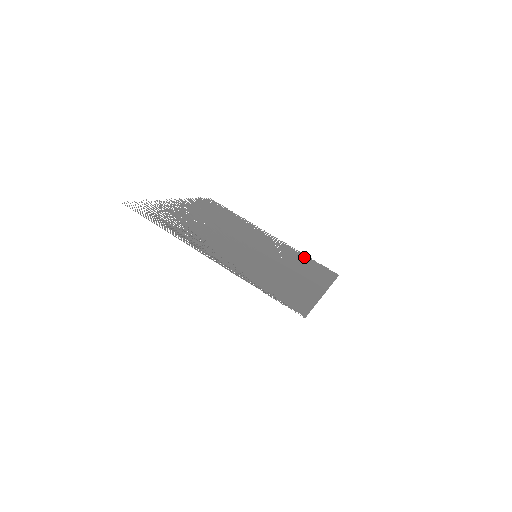
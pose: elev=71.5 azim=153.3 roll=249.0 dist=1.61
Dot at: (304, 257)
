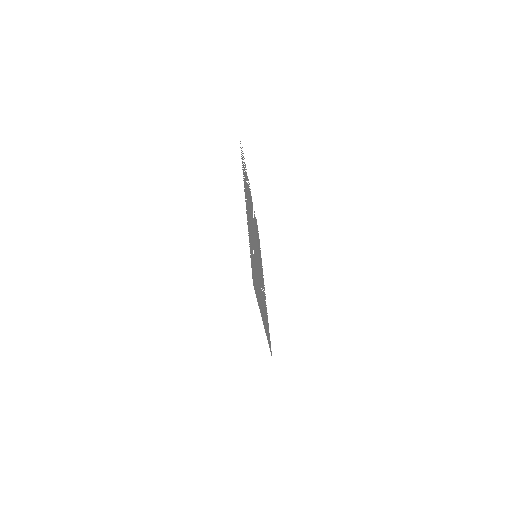
Dot at: occluded
